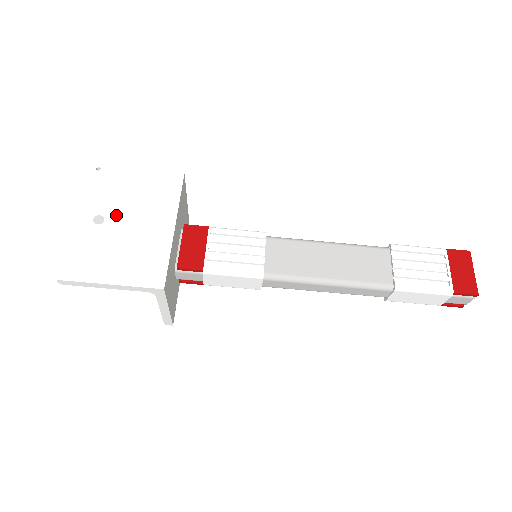
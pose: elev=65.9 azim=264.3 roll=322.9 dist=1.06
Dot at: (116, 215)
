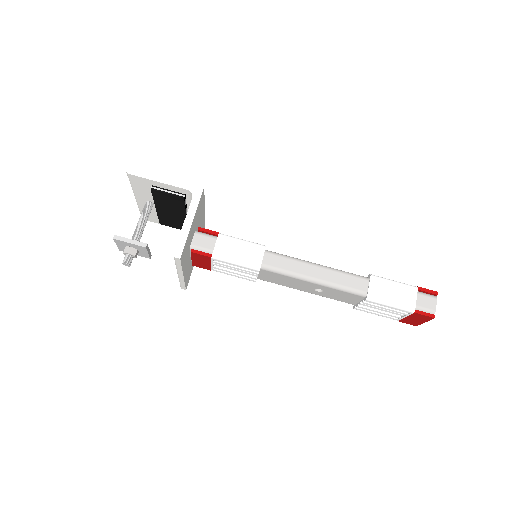
Dot at: occluded
